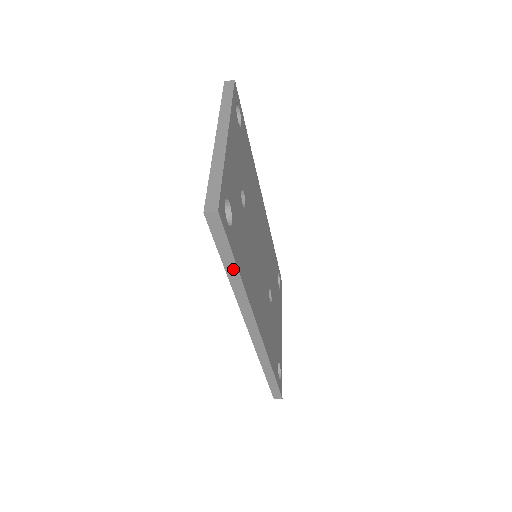
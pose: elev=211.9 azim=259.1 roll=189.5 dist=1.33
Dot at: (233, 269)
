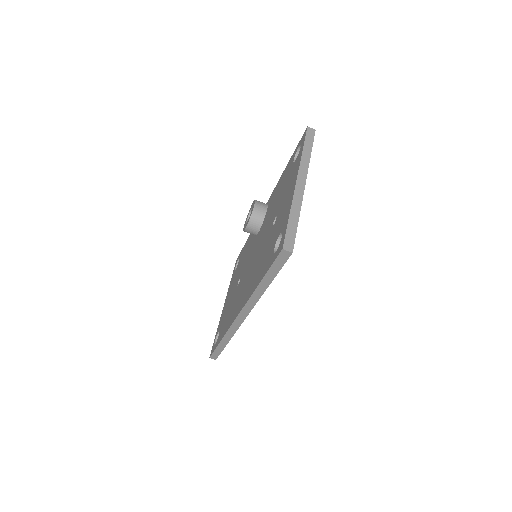
Dot at: (267, 282)
